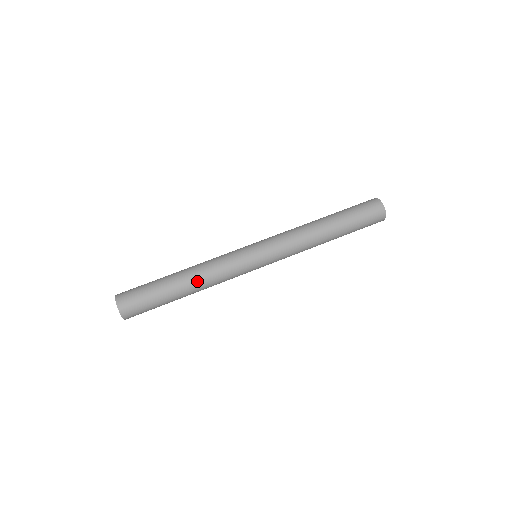
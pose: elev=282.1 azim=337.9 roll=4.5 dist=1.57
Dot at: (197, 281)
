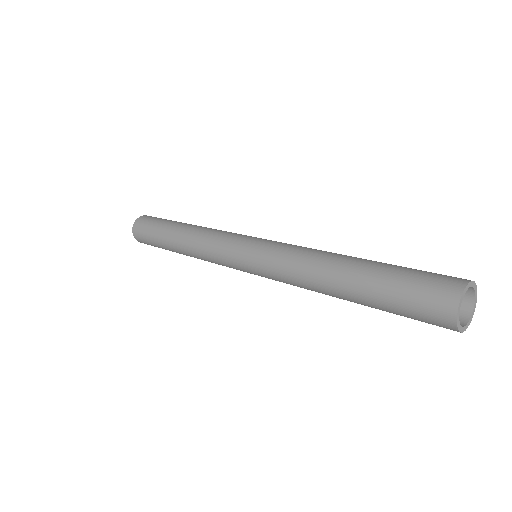
Dot at: (185, 246)
